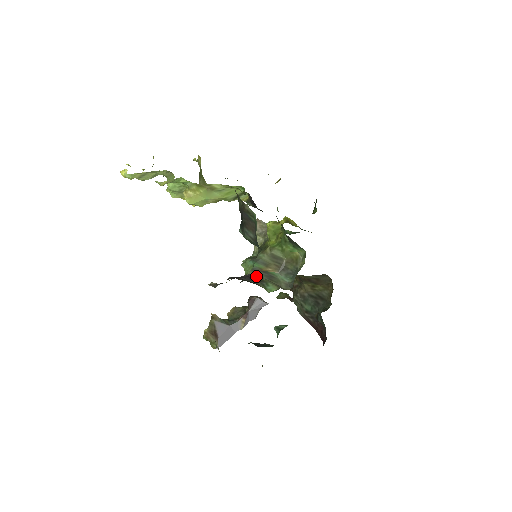
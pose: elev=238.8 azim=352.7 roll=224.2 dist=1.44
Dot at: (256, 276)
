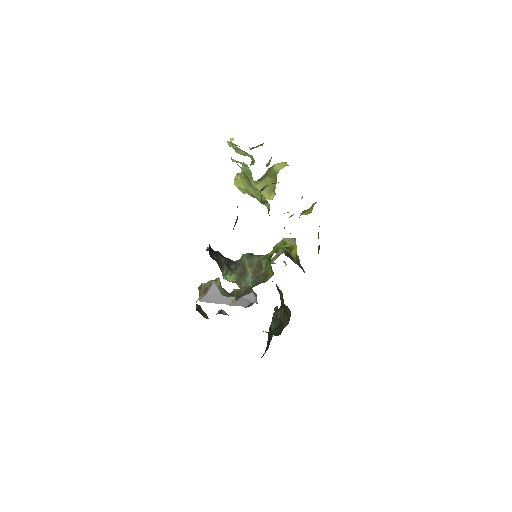
Dot at: (234, 265)
